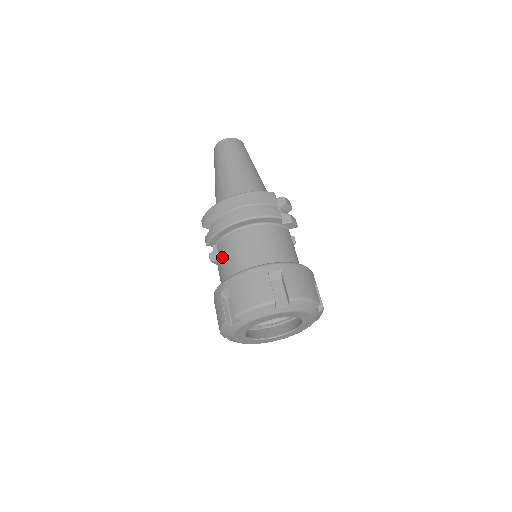
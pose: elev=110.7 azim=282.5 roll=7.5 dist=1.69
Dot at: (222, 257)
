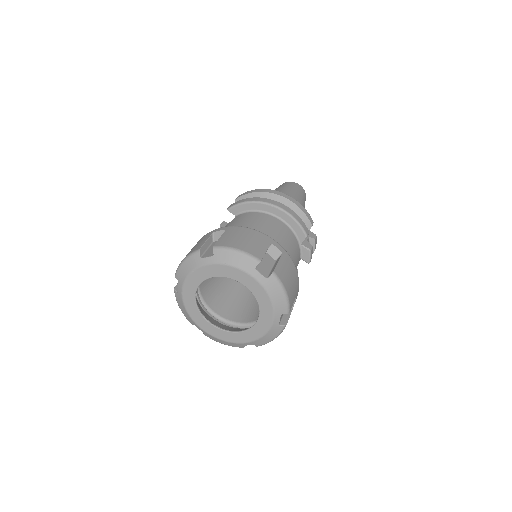
Dot at: (234, 222)
